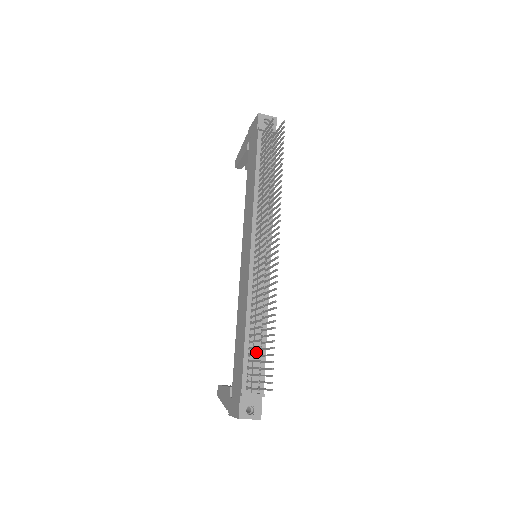
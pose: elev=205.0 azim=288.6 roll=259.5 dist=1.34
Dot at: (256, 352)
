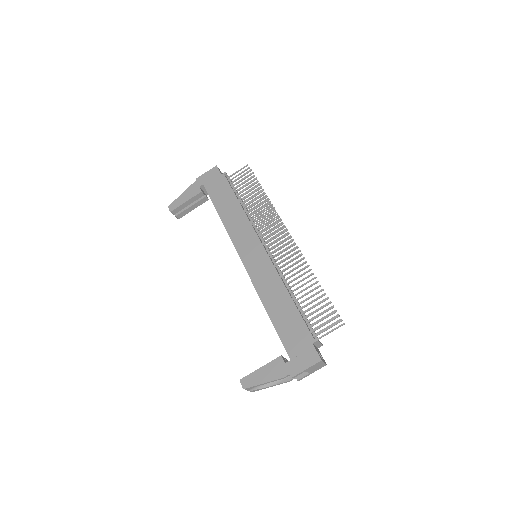
Dot at: occluded
